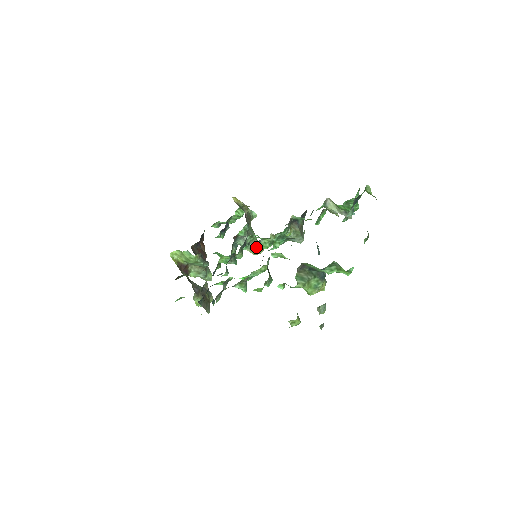
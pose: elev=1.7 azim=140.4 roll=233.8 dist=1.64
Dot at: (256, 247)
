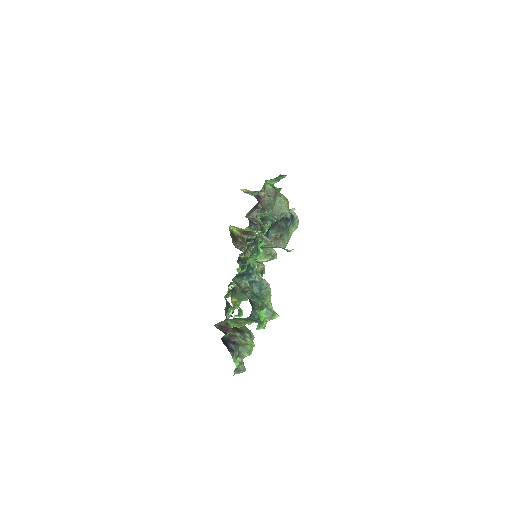
Dot at: occluded
